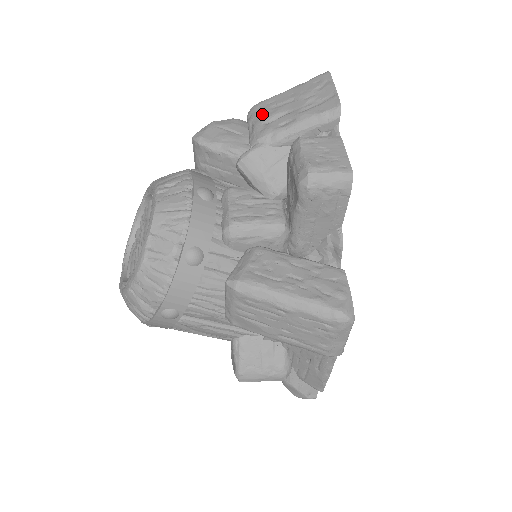
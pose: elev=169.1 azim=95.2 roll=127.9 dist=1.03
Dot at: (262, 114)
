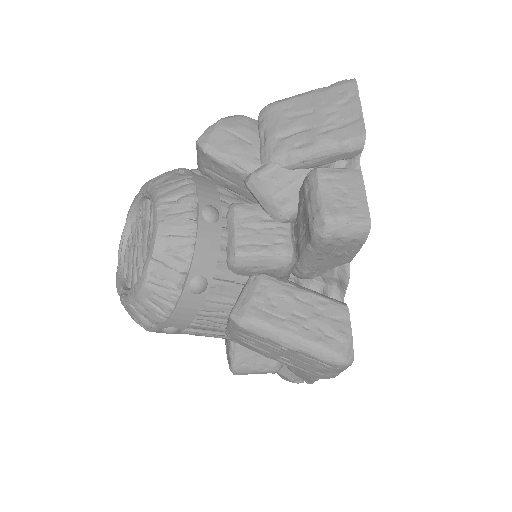
Dot at: (276, 123)
